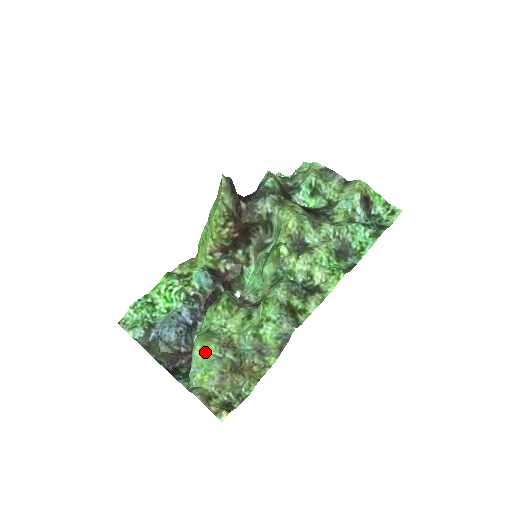
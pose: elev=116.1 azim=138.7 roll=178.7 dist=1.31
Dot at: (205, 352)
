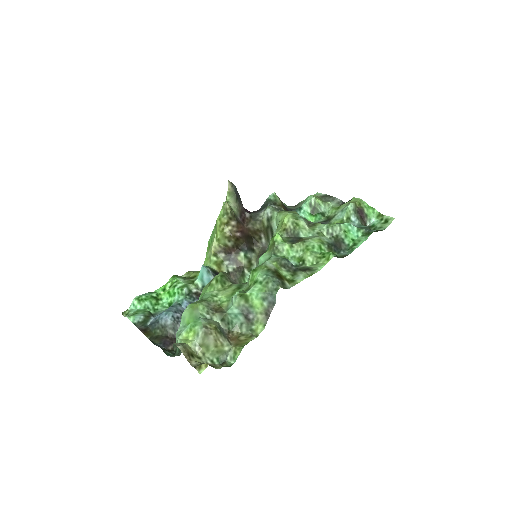
Dot at: (193, 311)
